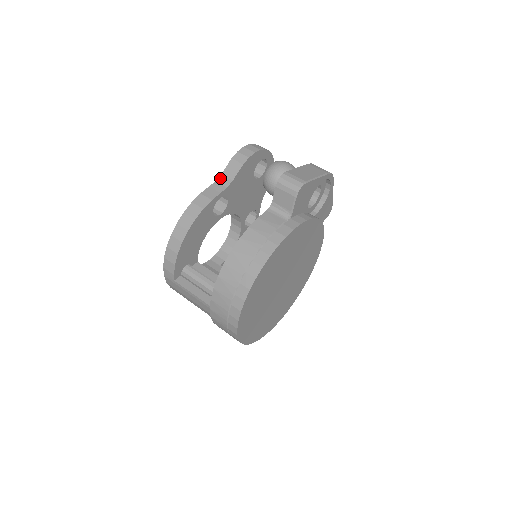
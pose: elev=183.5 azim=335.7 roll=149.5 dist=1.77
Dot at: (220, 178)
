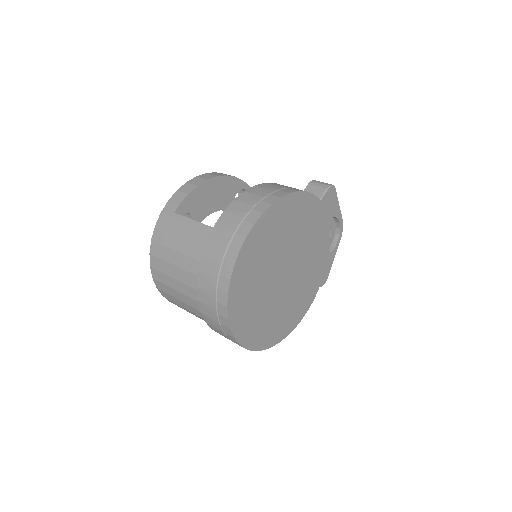
Dot at: occluded
